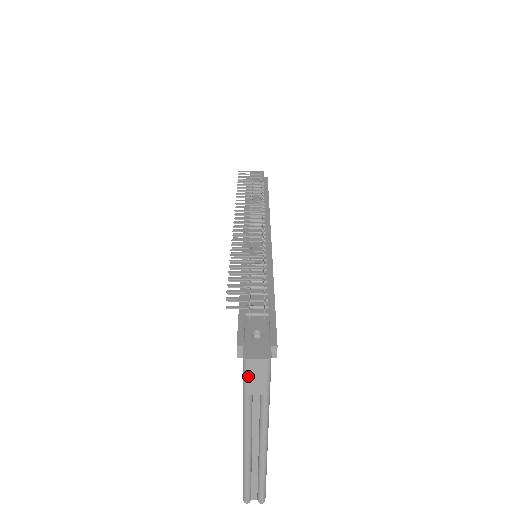
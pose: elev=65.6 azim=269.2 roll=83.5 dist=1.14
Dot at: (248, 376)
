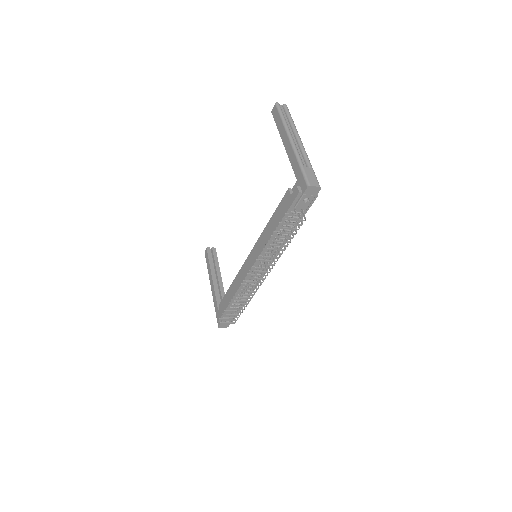
Dot at: occluded
